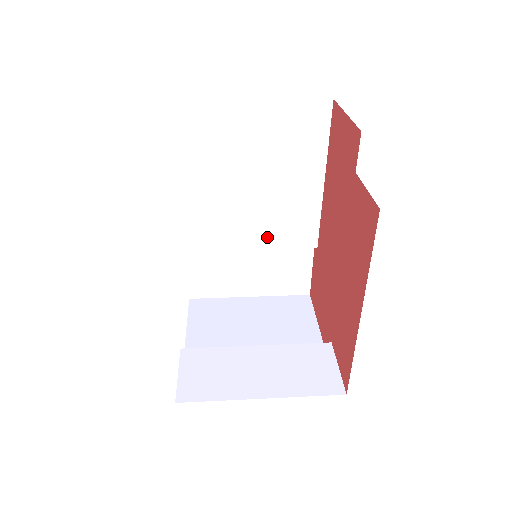
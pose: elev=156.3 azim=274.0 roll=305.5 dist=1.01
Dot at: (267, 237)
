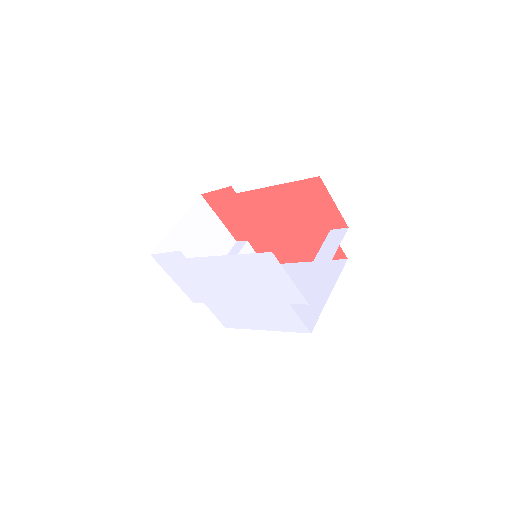
Dot at: occluded
